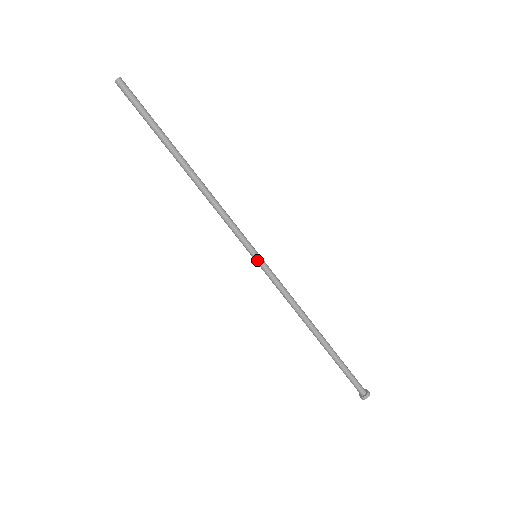
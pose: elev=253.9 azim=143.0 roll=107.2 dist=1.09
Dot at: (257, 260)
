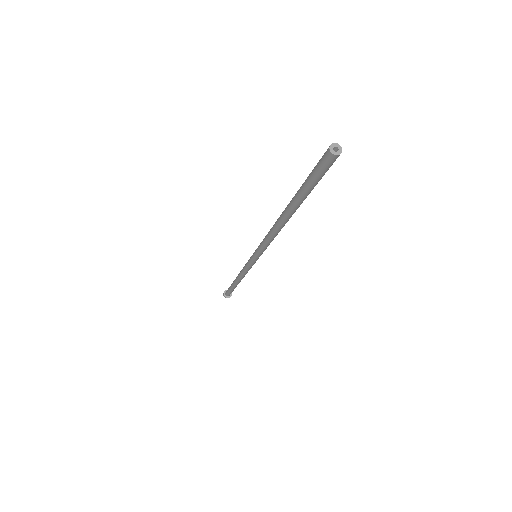
Dot at: (256, 260)
